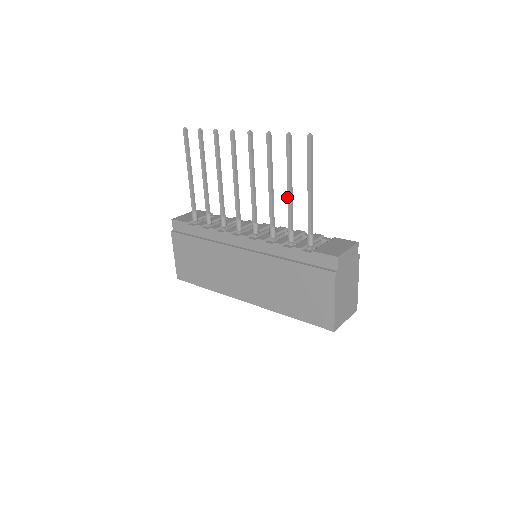
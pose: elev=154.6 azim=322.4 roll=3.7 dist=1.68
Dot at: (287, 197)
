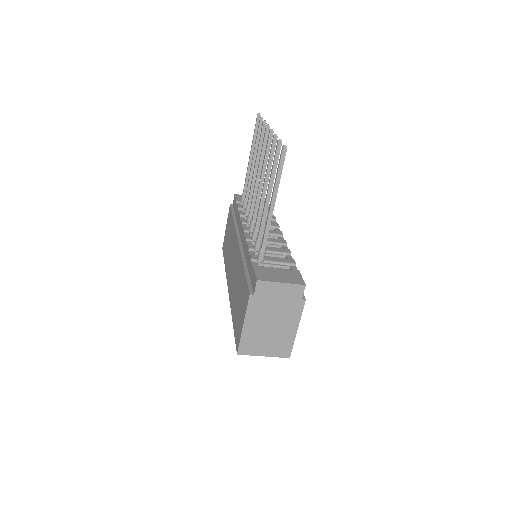
Dot at: (264, 204)
